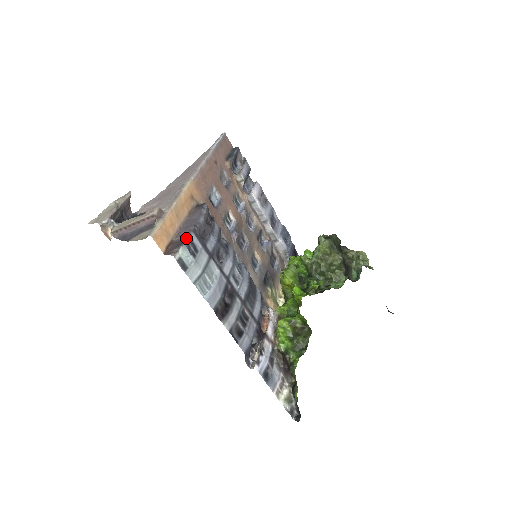
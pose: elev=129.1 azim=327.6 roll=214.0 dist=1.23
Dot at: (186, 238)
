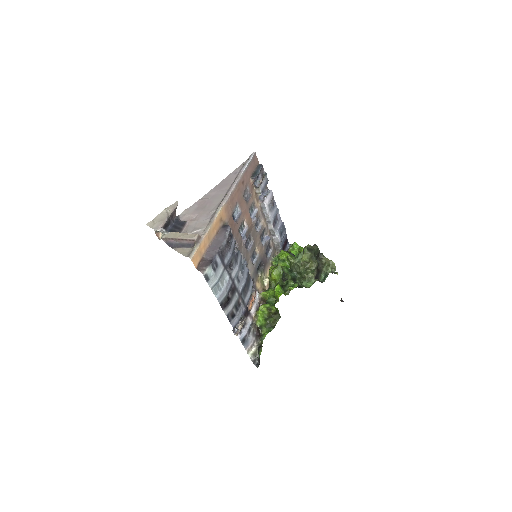
Dot at: (212, 259)
